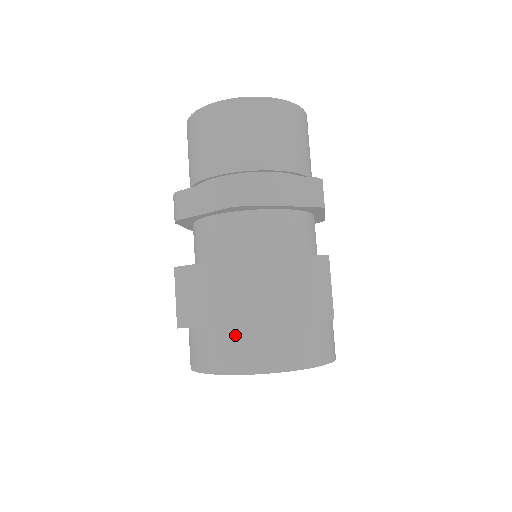
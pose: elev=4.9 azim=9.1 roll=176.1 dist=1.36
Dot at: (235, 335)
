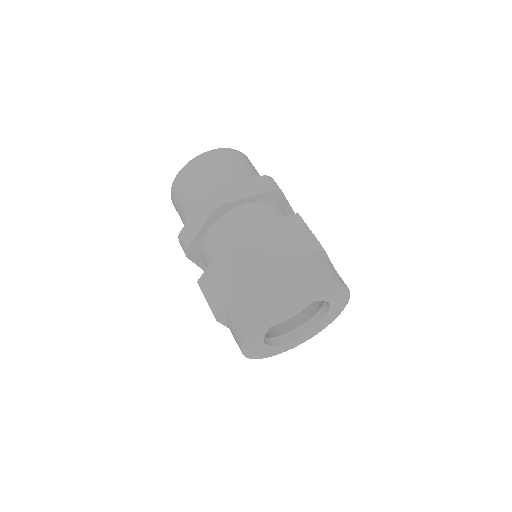
Dot at: (313, 261)
